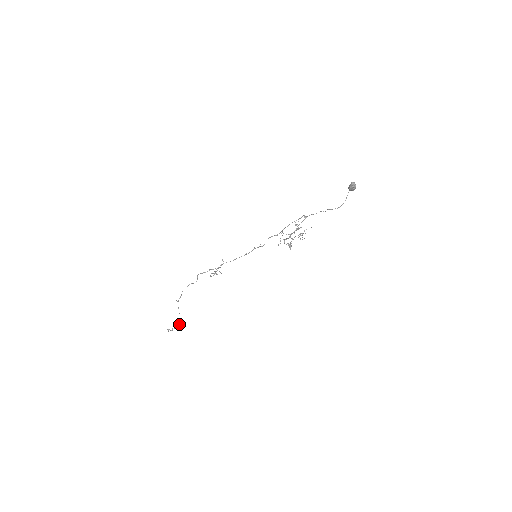
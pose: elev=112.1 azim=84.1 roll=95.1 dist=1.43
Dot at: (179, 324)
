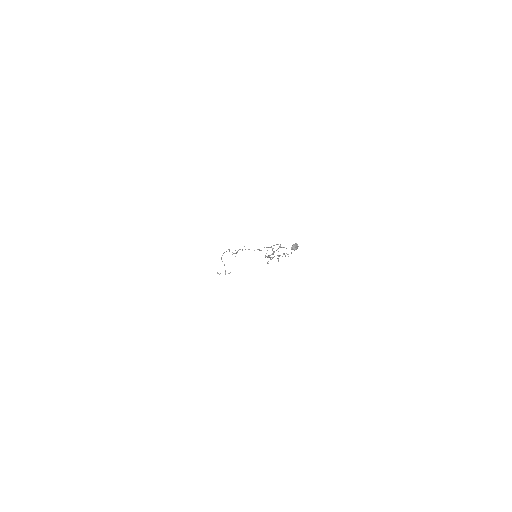
Dot at: (225, 272)
